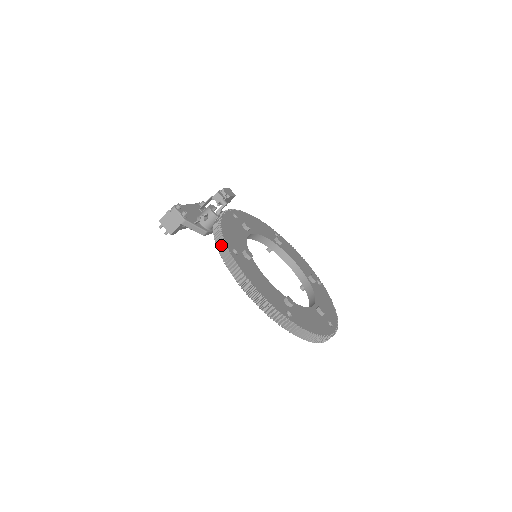
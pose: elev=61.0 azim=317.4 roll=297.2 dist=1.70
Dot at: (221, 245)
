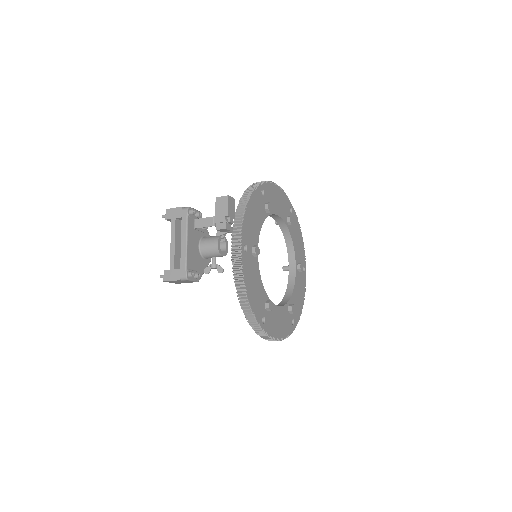
Dot at: (254, 325)
